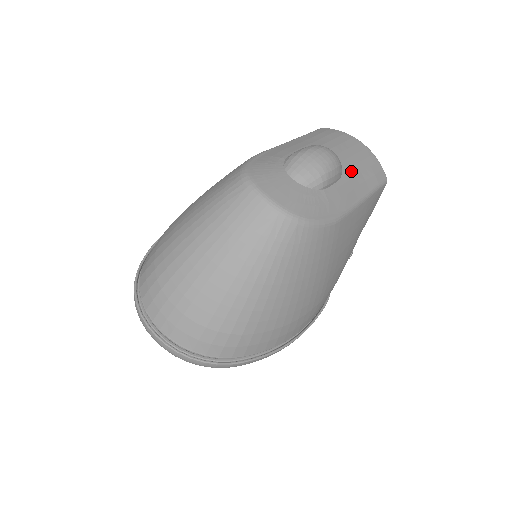
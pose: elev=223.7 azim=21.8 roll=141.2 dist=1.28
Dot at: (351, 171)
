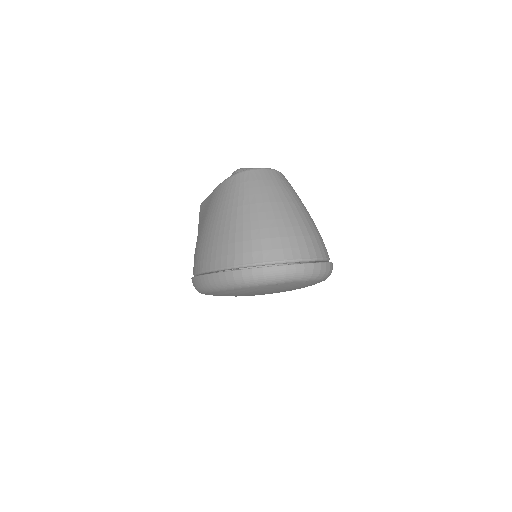
Dot at: occluded
